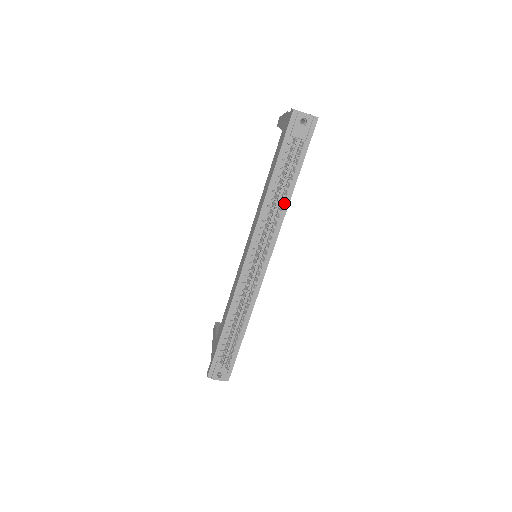
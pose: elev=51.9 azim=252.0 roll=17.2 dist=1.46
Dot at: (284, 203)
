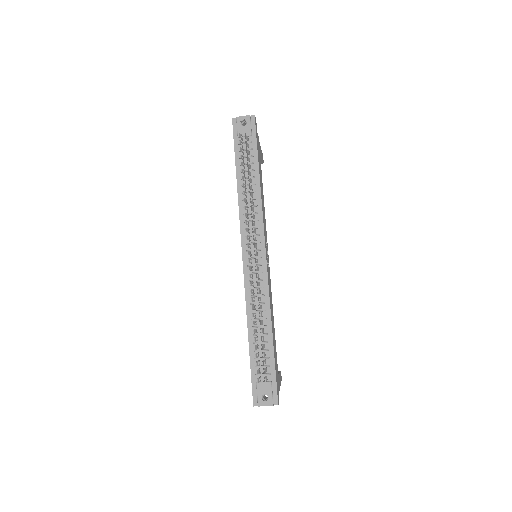
Dot at: (256, 192)
